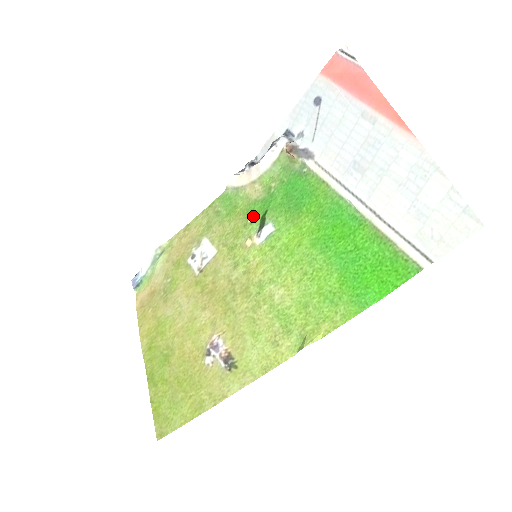
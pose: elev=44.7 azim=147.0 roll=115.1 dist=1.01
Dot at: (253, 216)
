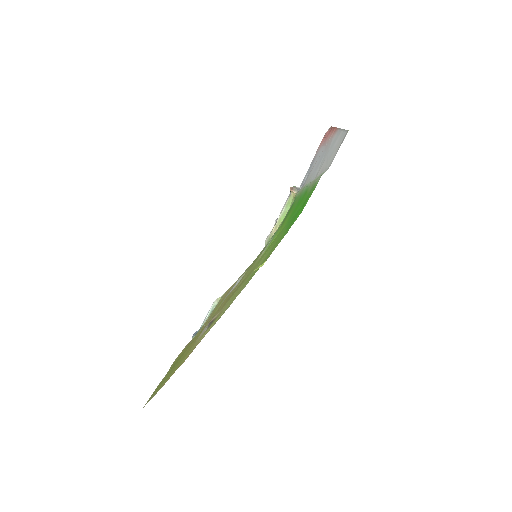
Dot at: occluded
